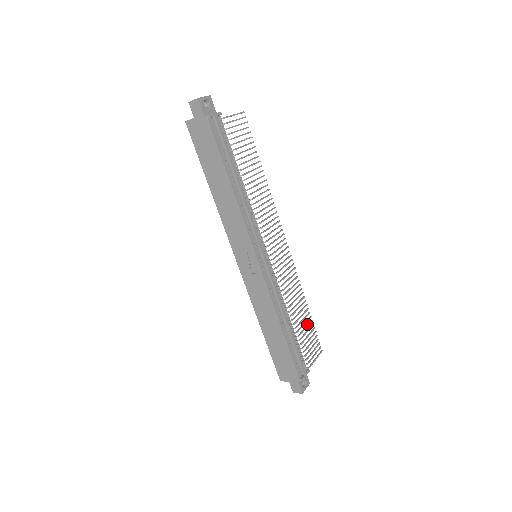
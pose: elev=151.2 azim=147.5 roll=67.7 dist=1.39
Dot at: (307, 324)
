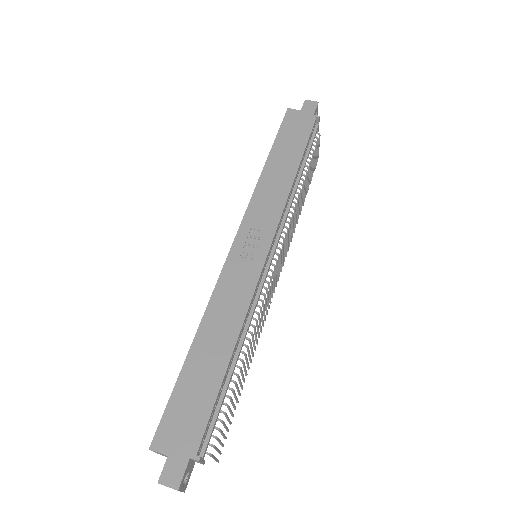
Dot at: (236, 396)
